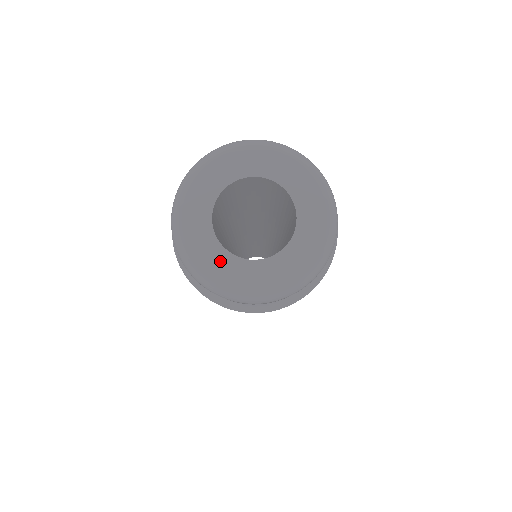
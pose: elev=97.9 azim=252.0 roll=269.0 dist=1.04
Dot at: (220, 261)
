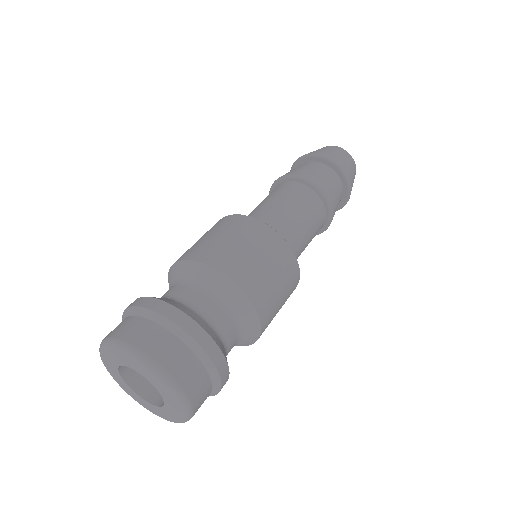
Dot at: (121, 382)
